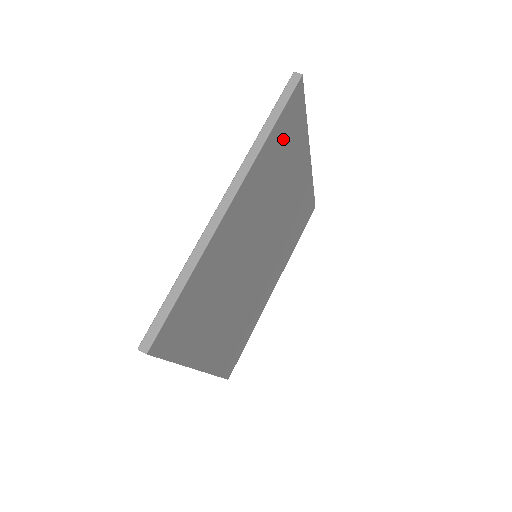
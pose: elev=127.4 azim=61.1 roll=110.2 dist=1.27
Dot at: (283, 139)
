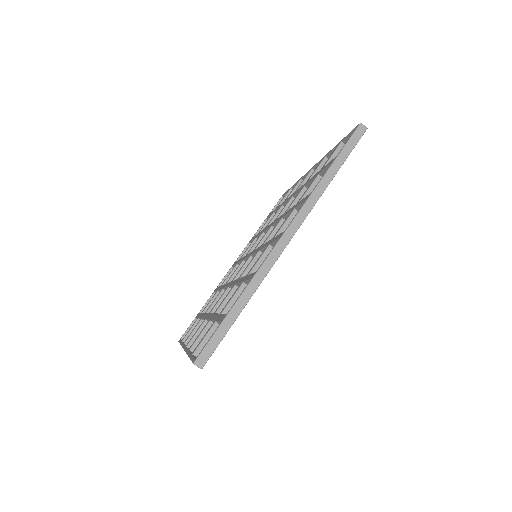
Dot at: occluded
